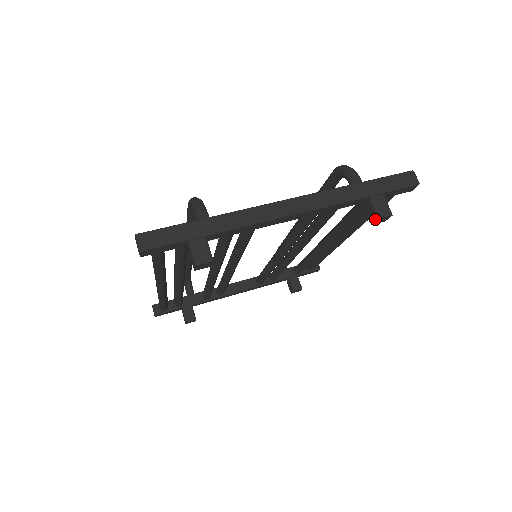
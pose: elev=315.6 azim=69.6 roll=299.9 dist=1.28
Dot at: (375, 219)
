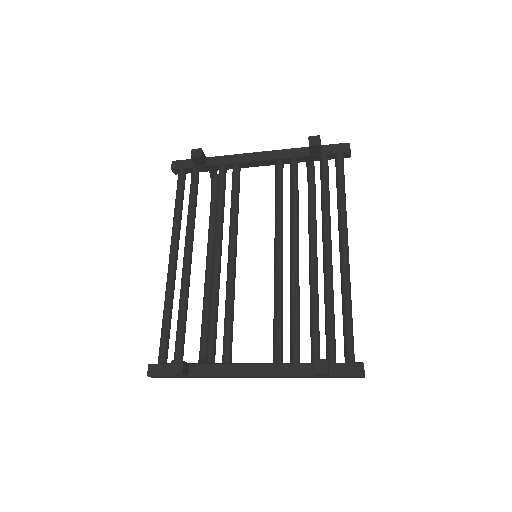
Dot at: occluded
